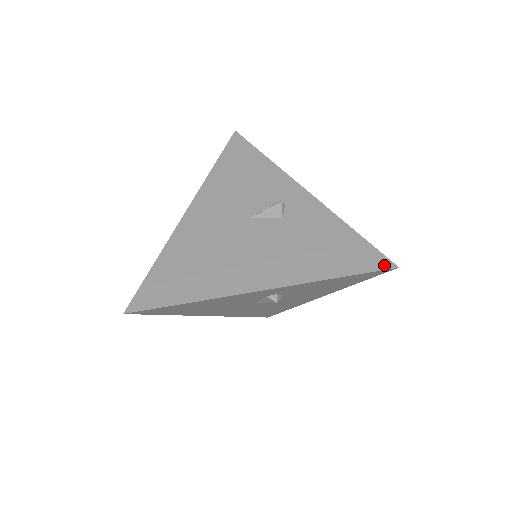
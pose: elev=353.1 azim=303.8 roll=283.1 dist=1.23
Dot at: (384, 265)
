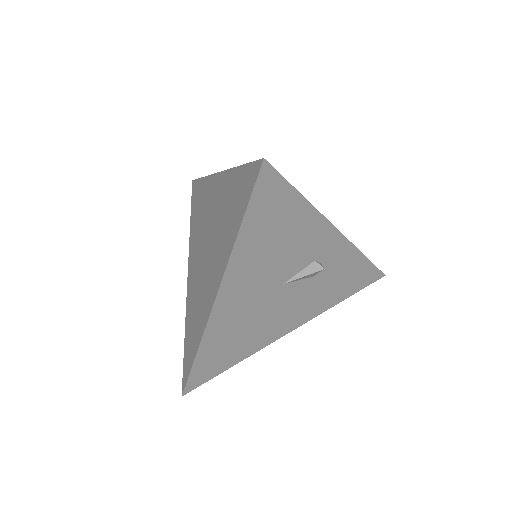
Dot at: occluded
